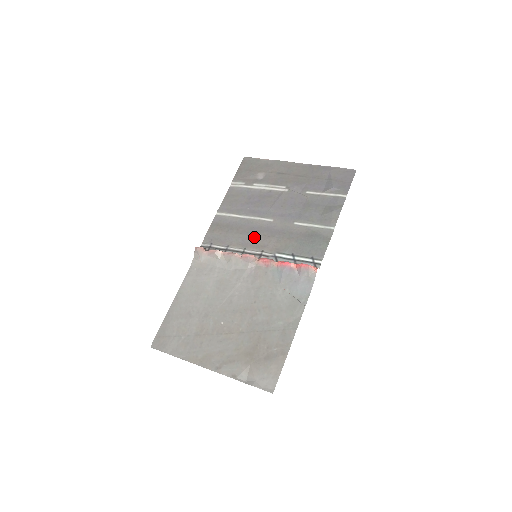
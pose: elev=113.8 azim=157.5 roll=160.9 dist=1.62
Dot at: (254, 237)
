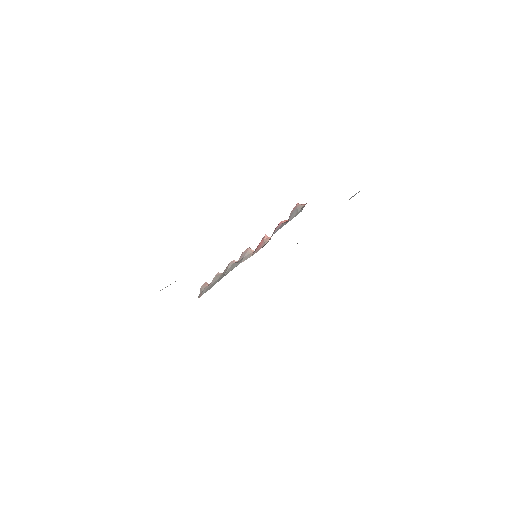
Dot at: occluded
